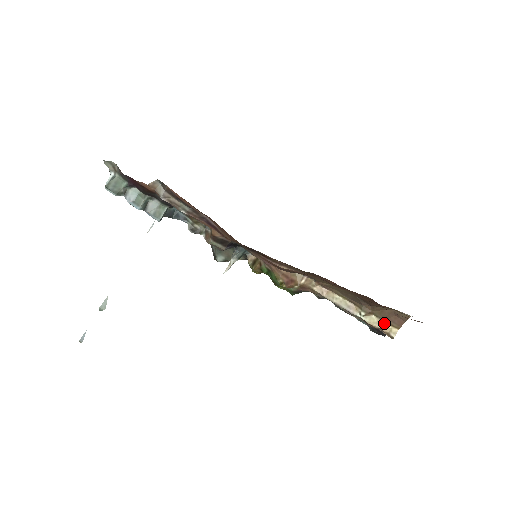
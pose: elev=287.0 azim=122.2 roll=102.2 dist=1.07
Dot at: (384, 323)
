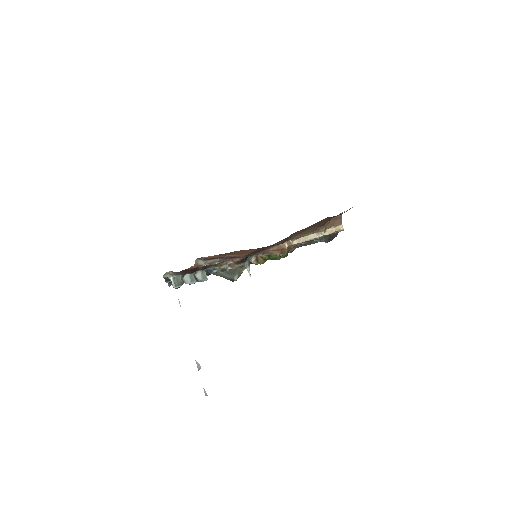
Dot at: (334, 228)
